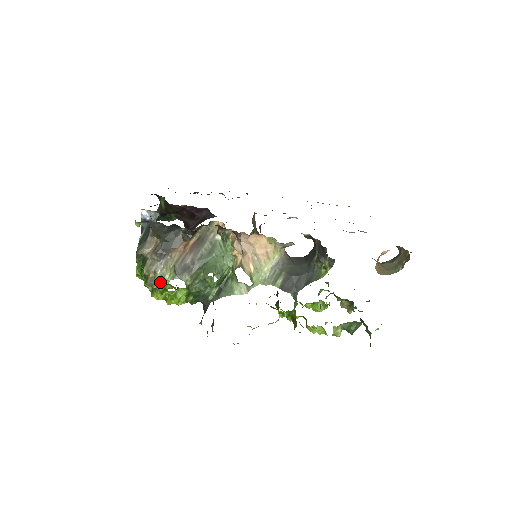
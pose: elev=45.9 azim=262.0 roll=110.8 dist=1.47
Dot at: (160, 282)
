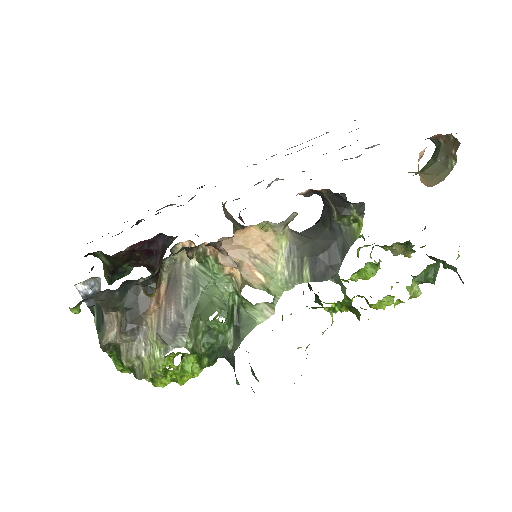
Dot at: (152, 366)
